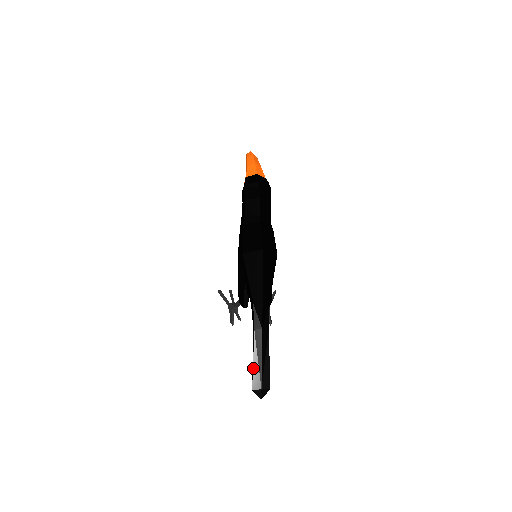
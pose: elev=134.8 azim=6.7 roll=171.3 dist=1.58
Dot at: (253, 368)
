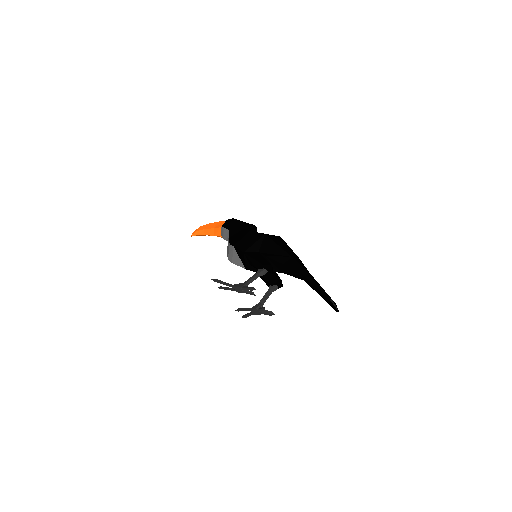
Dot at: occluded
